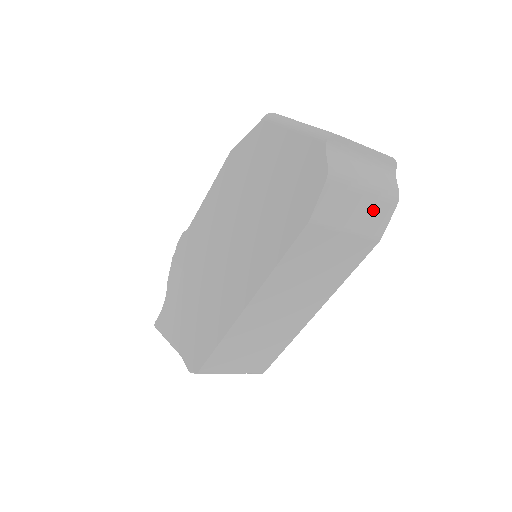
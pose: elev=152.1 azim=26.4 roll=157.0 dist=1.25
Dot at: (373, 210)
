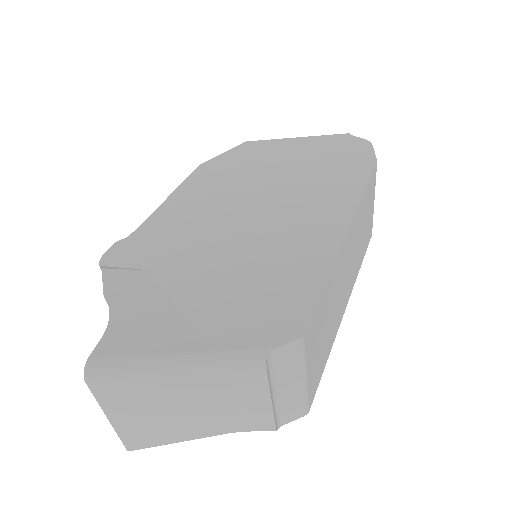
Dot at: occluded
